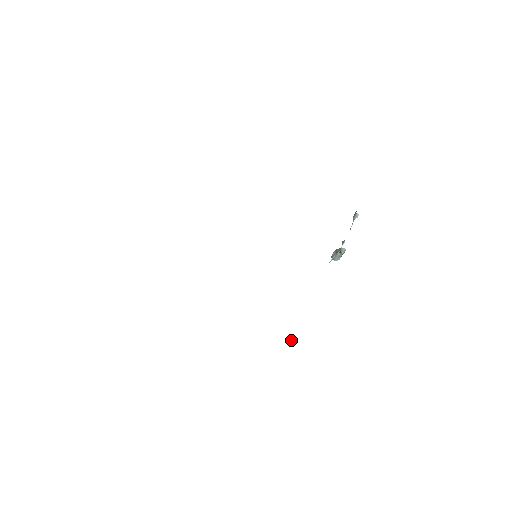
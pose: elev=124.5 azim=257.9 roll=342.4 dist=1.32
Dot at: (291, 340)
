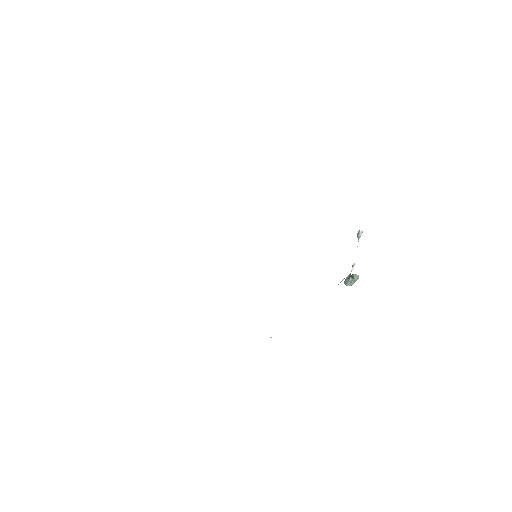
Dot at: (271, 337)
